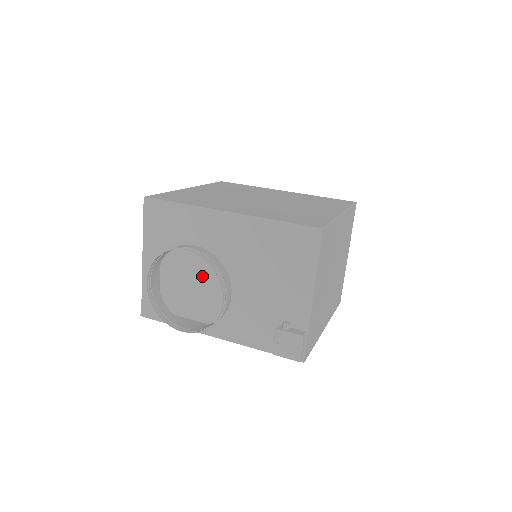
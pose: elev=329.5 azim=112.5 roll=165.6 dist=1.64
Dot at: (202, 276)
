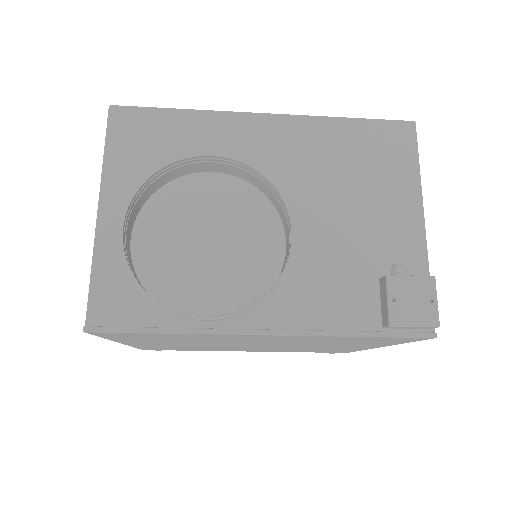
Dot at: (211, 241)
